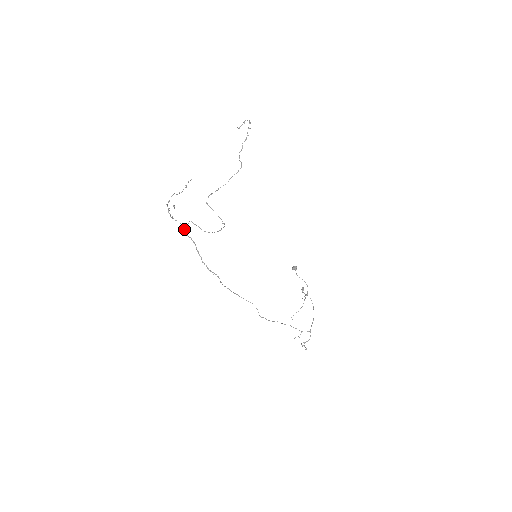
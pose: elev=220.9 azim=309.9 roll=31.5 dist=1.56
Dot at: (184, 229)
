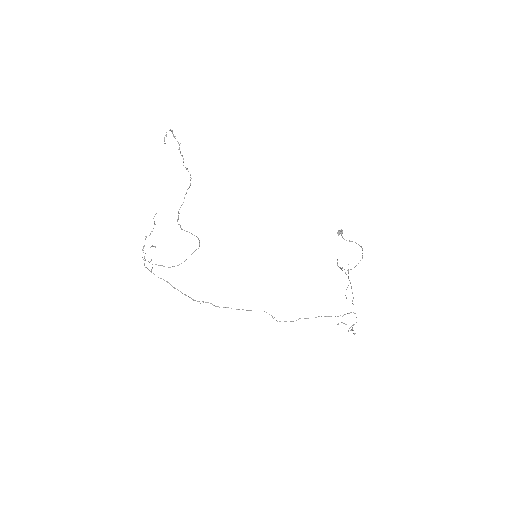
Dot at: (153, 273)
